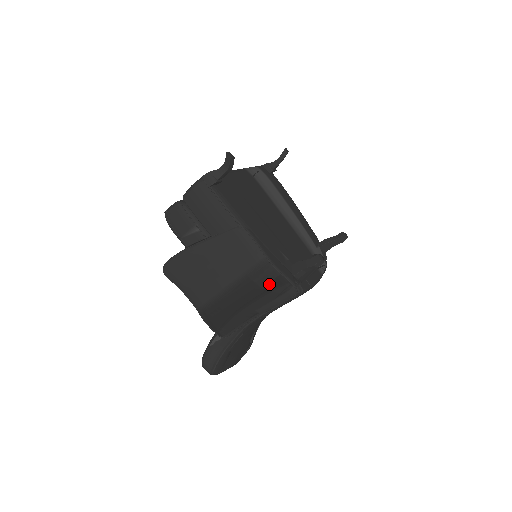
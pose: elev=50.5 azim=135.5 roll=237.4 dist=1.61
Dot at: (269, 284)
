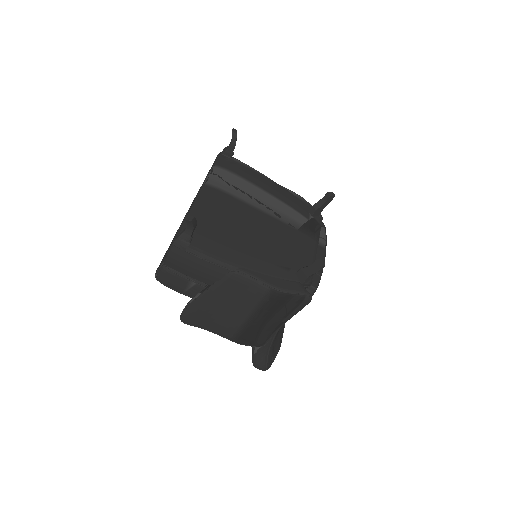
Dot at: (283, 304)
